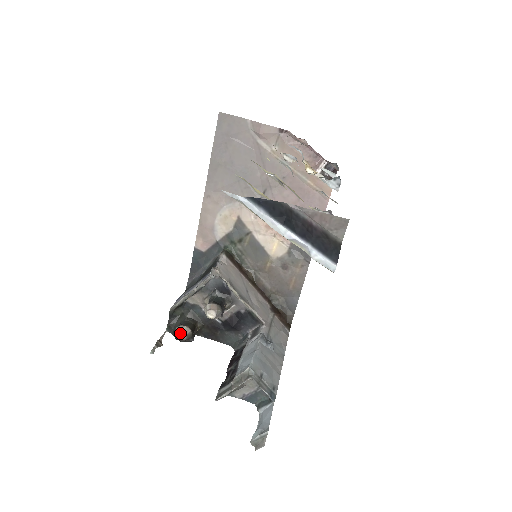
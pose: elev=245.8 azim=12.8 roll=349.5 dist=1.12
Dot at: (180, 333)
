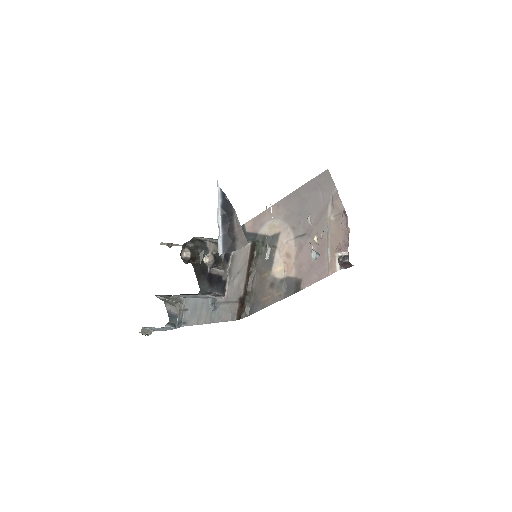
Dot at: (184, 252)
